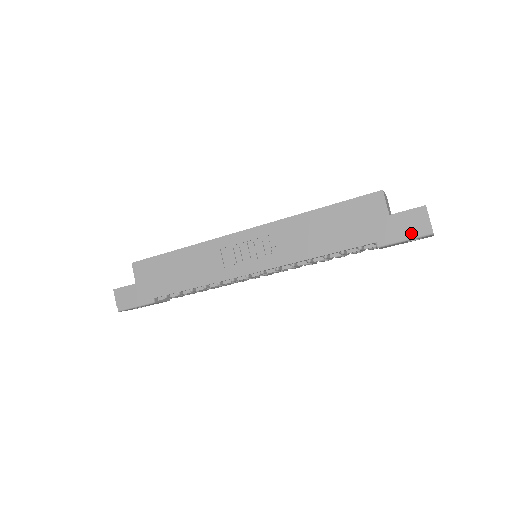
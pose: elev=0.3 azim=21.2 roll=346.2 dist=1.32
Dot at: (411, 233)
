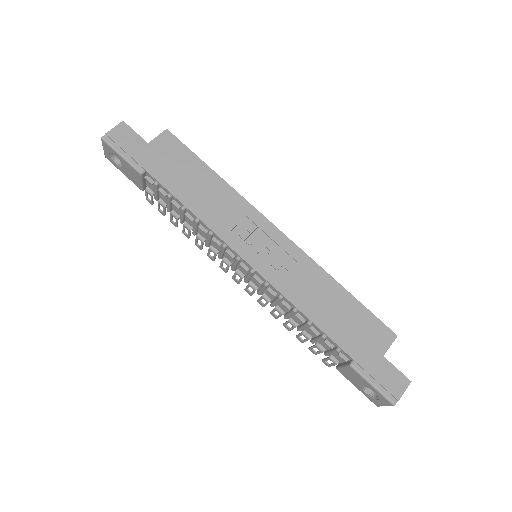
Dot at: (383, 386)
